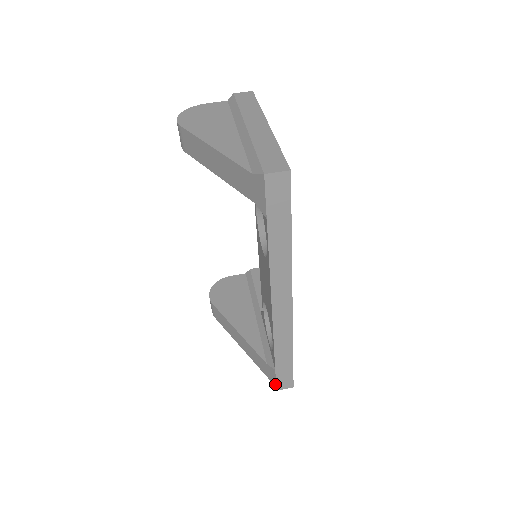
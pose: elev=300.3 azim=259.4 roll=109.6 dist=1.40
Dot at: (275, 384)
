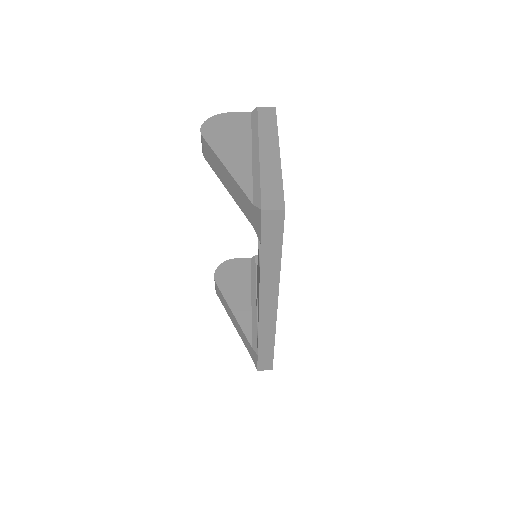
Dot at: (257, 365)
